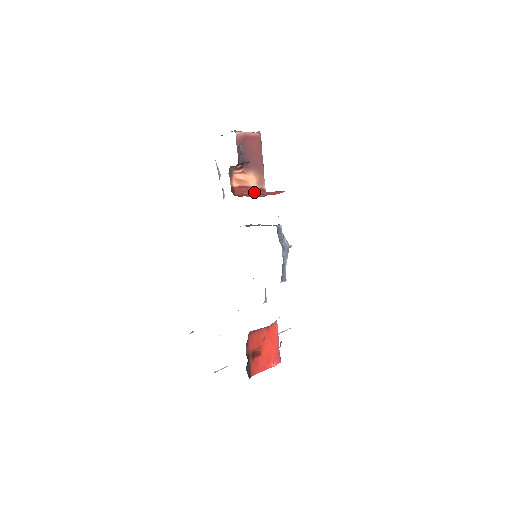
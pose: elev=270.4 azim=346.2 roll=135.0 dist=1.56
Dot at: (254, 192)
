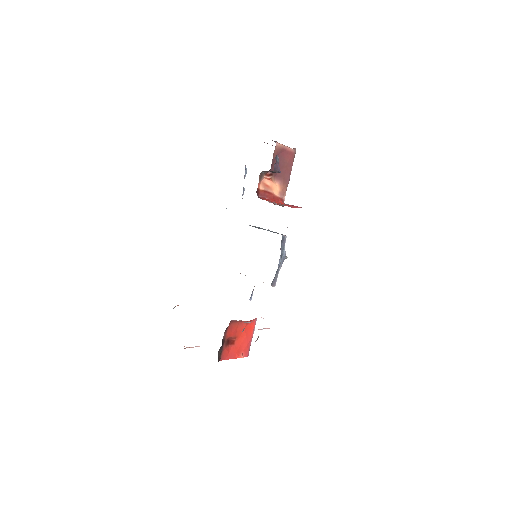
Dot at: (275, 199)
